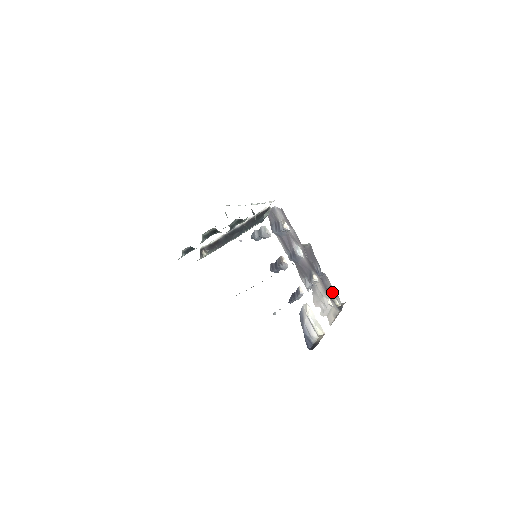
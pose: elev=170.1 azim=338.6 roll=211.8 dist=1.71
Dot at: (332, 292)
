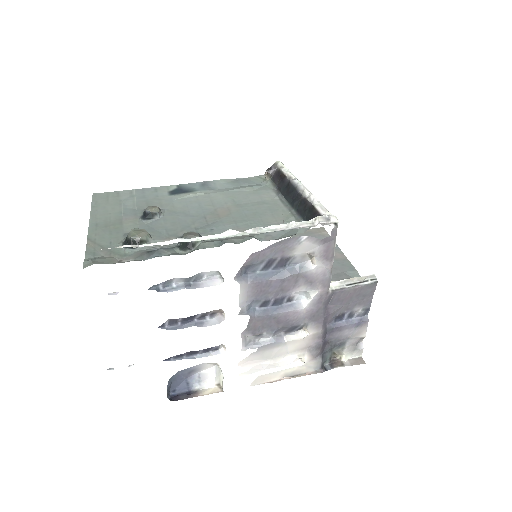
Dot at: (349, 344)
